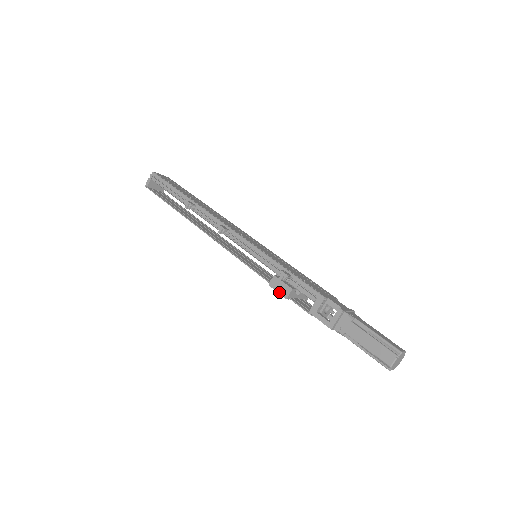
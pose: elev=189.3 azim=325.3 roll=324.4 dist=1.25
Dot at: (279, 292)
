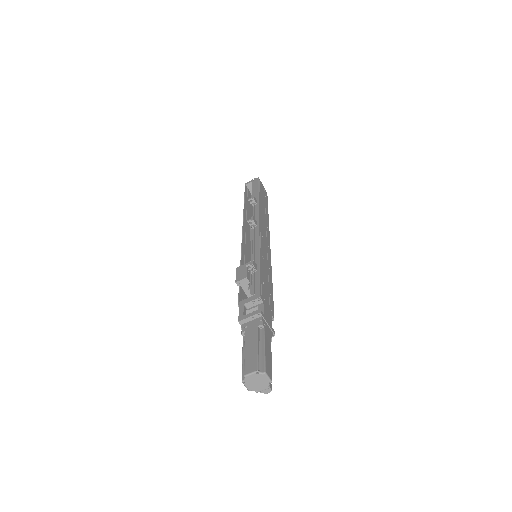
Dot at: (237, 275)
